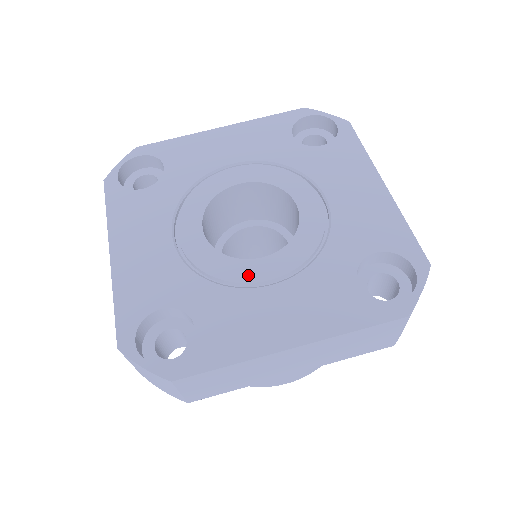
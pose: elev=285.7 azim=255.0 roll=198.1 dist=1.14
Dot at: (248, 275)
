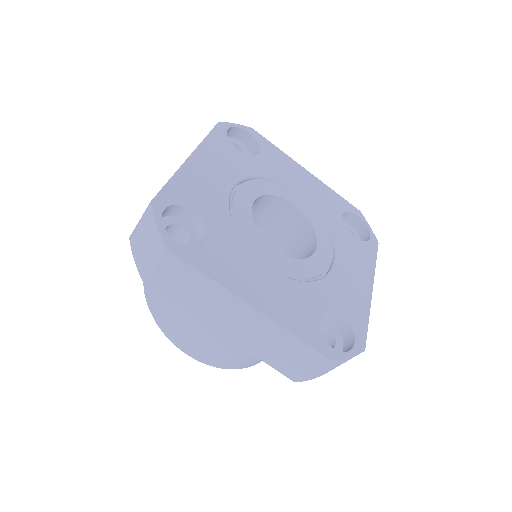
Dot at: (323, 264)
